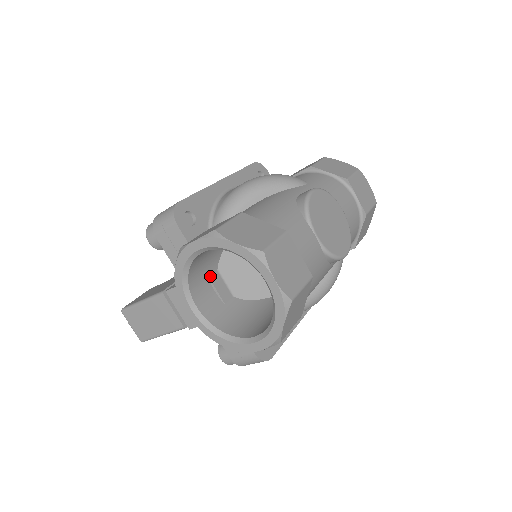
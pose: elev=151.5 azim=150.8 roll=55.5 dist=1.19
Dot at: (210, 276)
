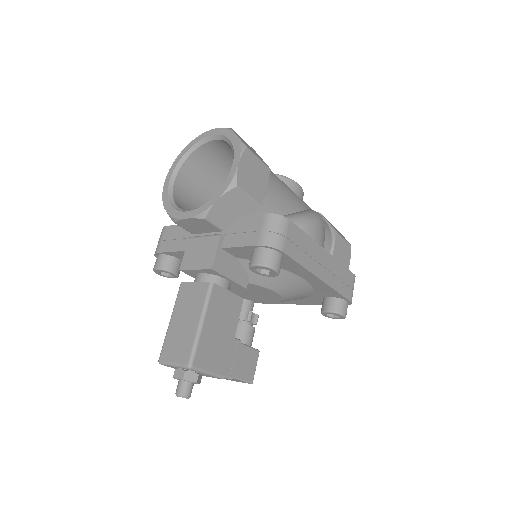
Dot at: occluded
